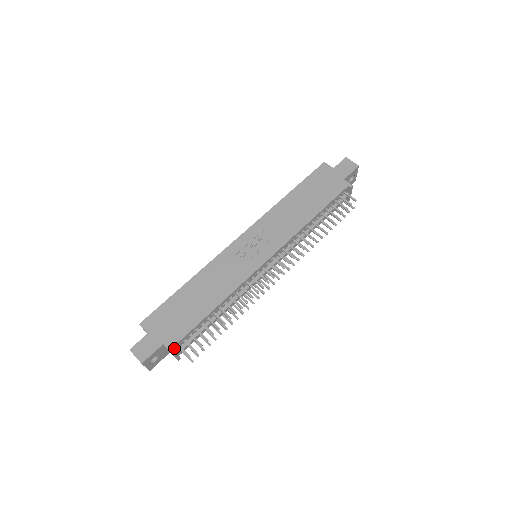
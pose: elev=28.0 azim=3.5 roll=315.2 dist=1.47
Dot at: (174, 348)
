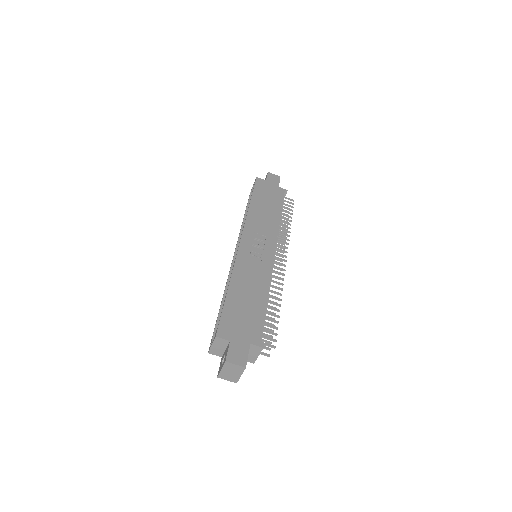
Dot at: (258, 345)
